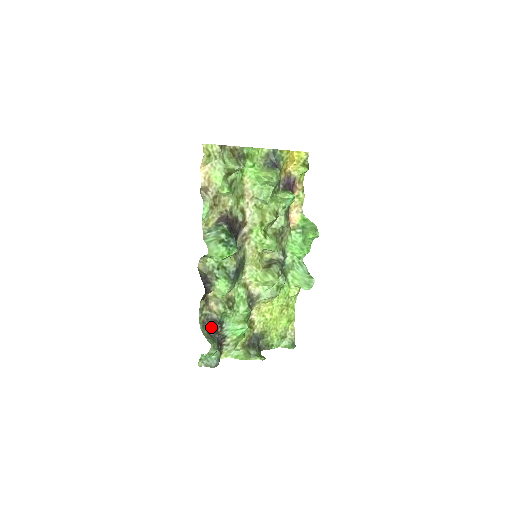
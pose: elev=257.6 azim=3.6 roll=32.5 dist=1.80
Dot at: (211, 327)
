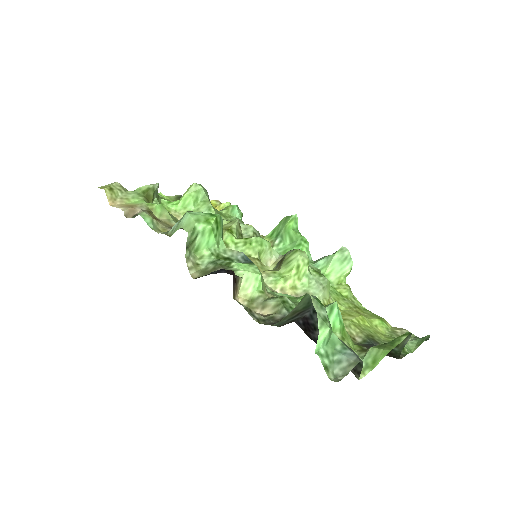
Dot at: occluded
